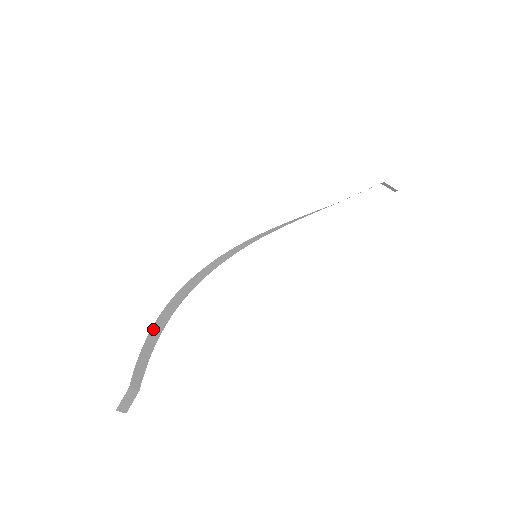
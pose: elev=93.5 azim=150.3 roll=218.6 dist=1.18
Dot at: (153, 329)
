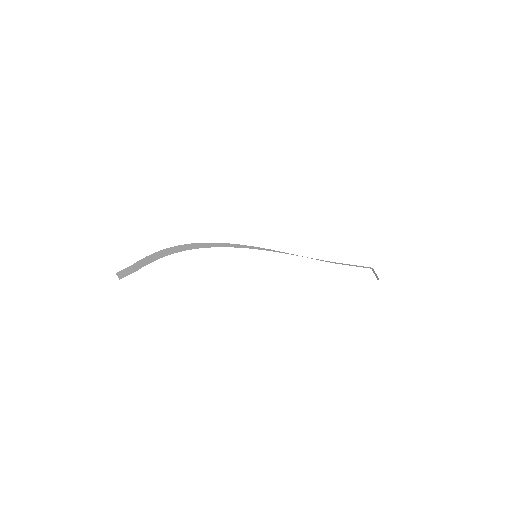
Dot at: (166, 250)
